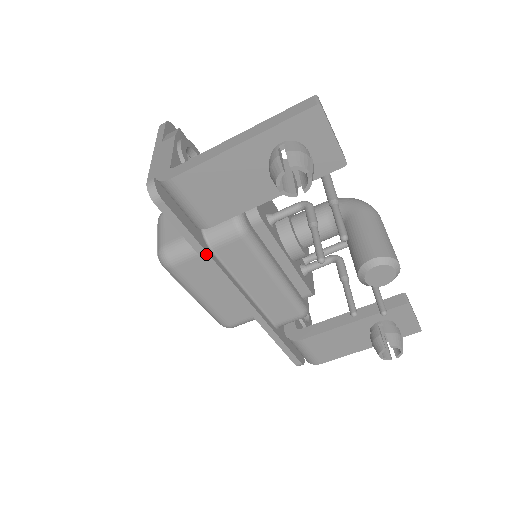
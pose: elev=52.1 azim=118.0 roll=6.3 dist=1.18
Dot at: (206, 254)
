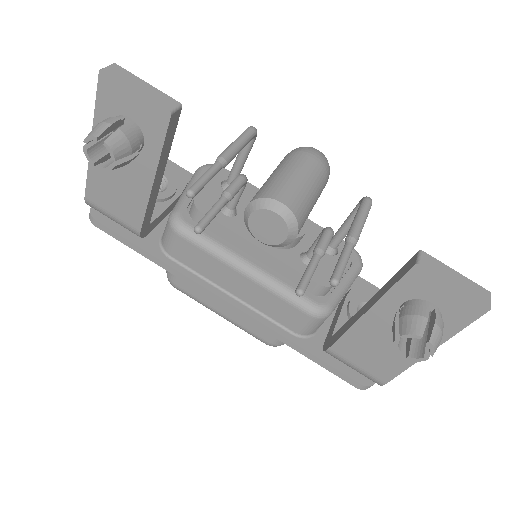
Dot at: (160, 261)
